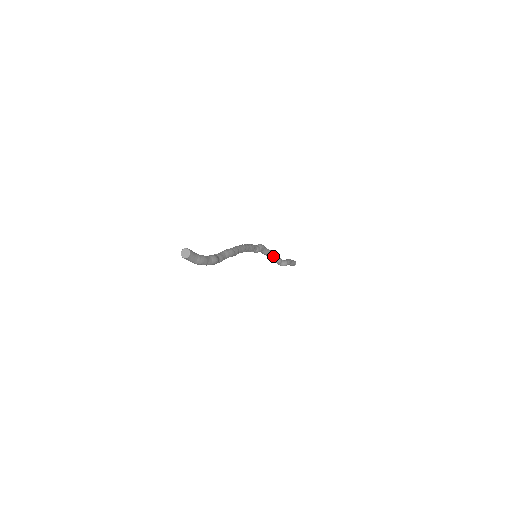
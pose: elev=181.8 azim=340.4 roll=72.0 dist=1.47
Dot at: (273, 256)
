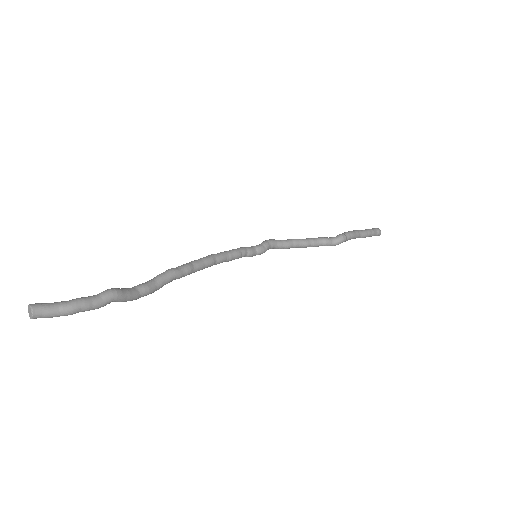
Dot at: (306, 242)
